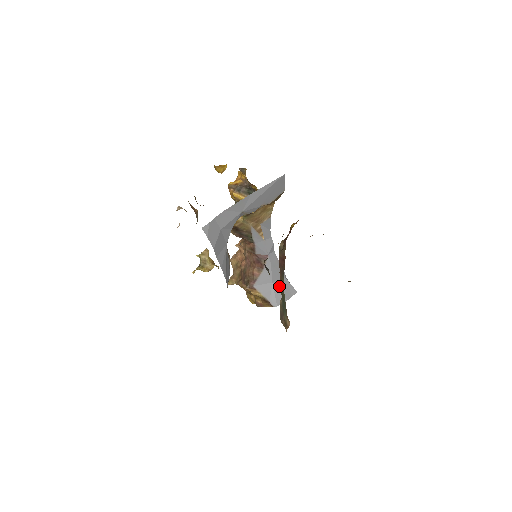
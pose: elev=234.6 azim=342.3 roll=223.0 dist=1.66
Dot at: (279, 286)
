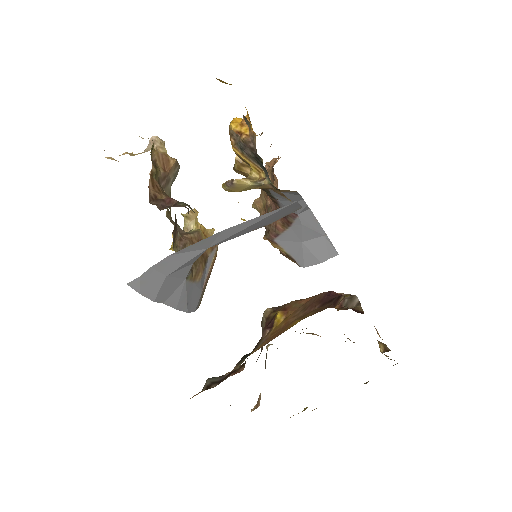
Dot at: (312, 246)
